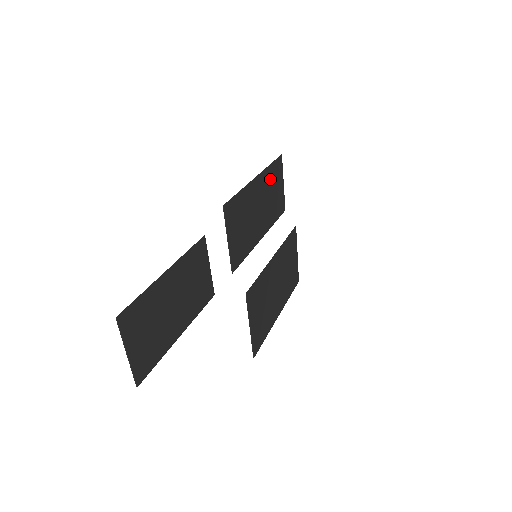
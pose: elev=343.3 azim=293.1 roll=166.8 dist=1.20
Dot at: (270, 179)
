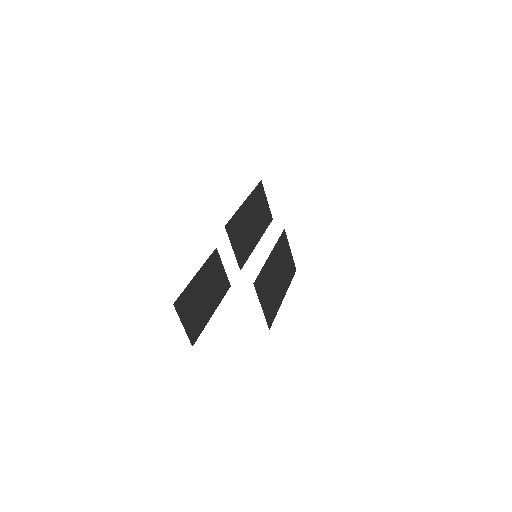
Dot at: (256, 200)
